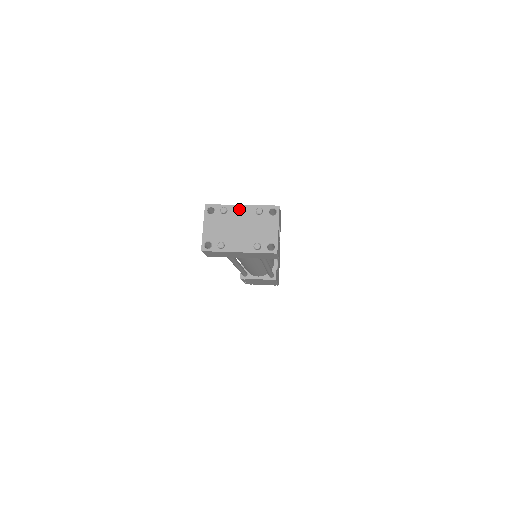
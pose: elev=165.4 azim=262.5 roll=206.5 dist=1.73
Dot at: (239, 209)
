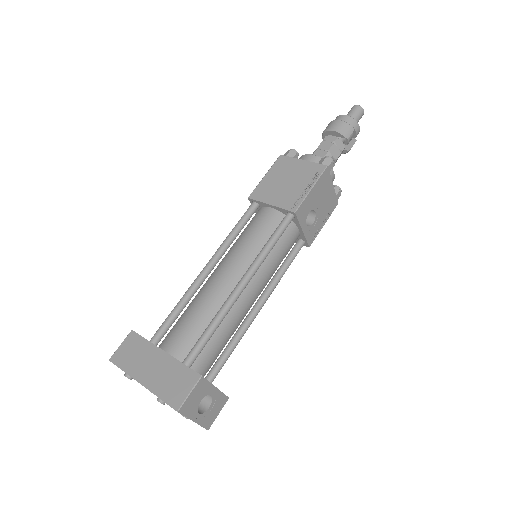
Dot at: occluded
